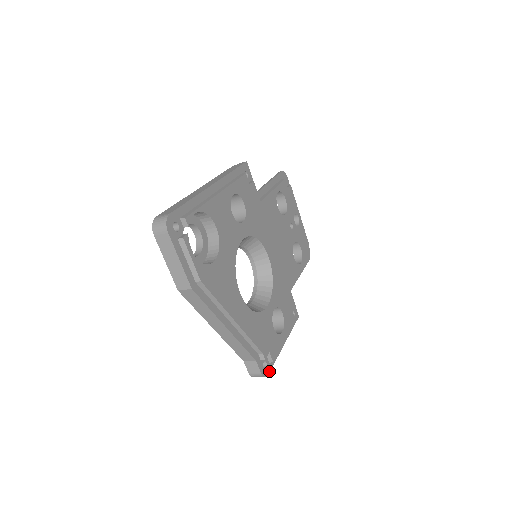
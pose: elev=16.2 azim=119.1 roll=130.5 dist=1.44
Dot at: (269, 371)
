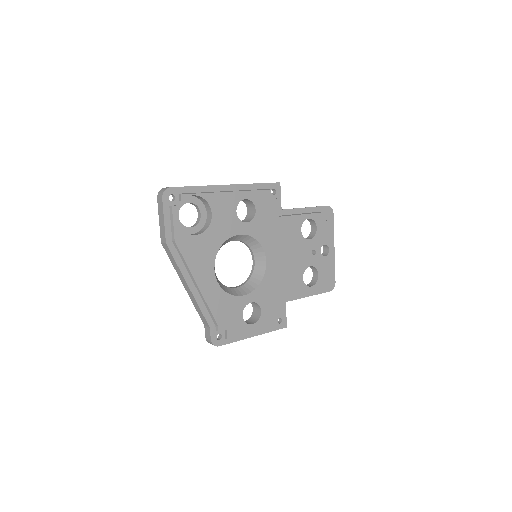
Dot at: (222, 344)
